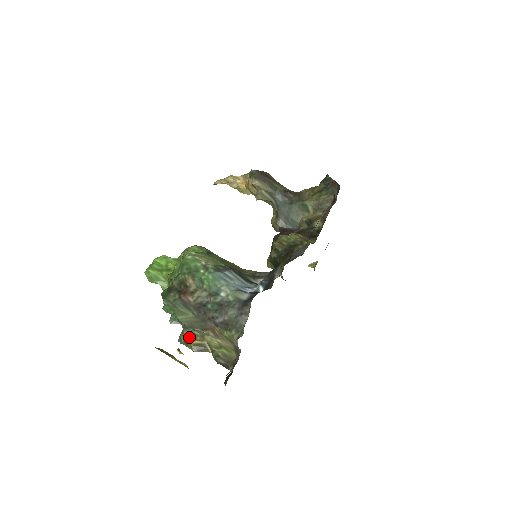
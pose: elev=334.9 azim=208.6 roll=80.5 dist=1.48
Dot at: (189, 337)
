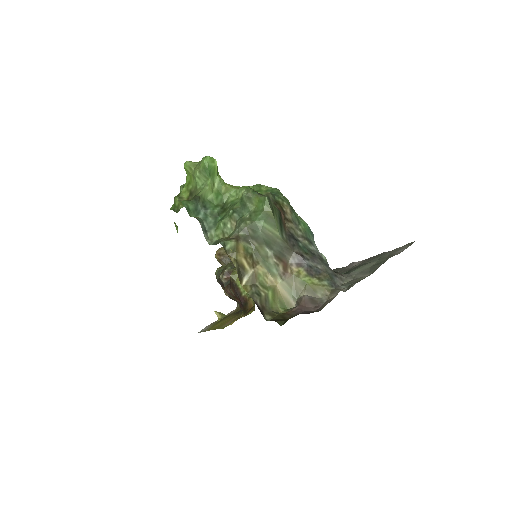
Dot at: (242, 250)
